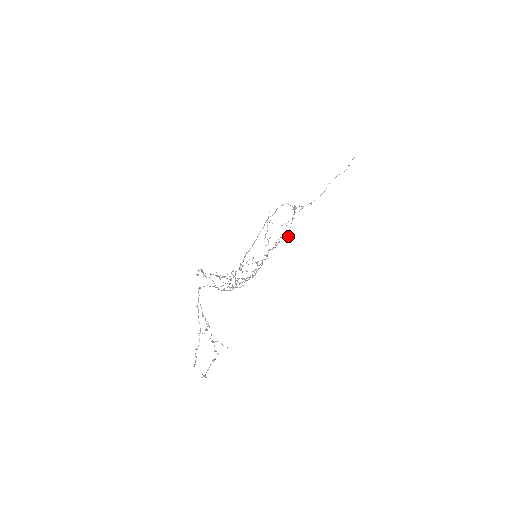
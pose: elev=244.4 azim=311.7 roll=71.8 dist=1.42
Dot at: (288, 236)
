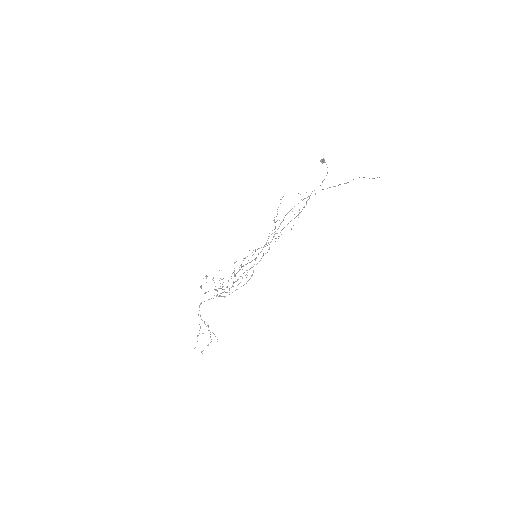
Dot at: occluded
